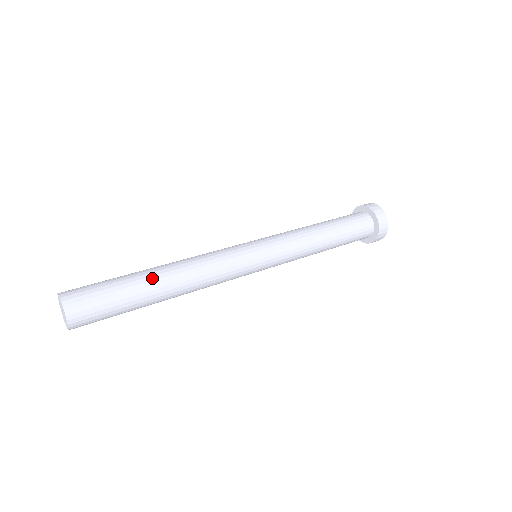
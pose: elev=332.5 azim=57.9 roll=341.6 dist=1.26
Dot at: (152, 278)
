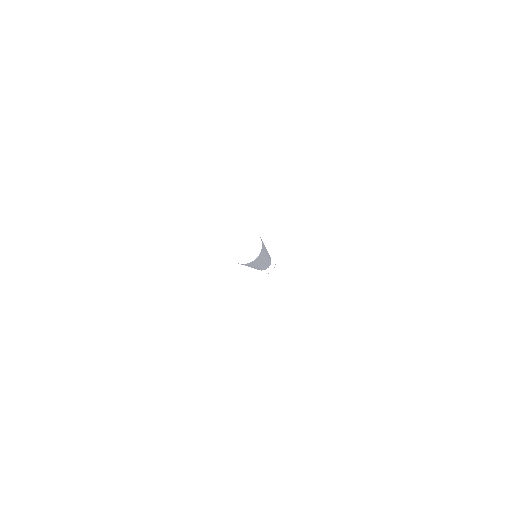
Dot at: occluded
